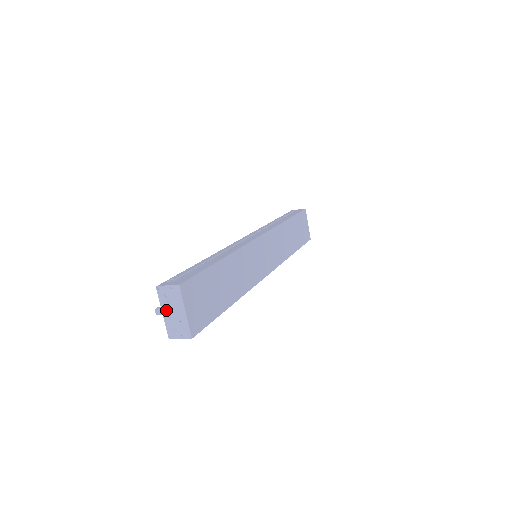
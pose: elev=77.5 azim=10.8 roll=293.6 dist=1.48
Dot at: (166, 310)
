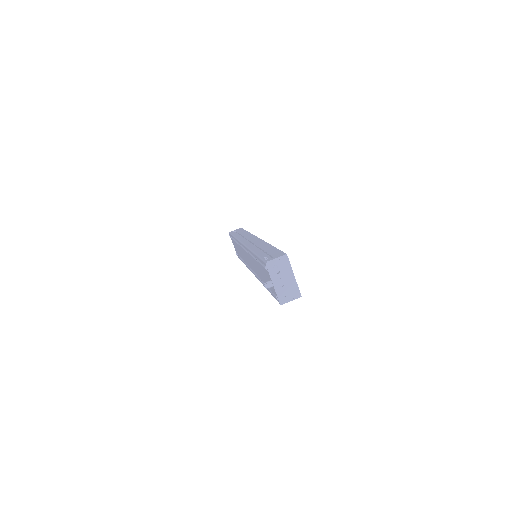
Dot at: (276, 280)
